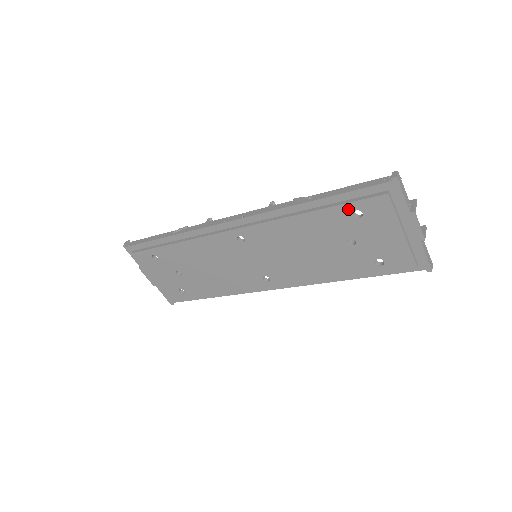
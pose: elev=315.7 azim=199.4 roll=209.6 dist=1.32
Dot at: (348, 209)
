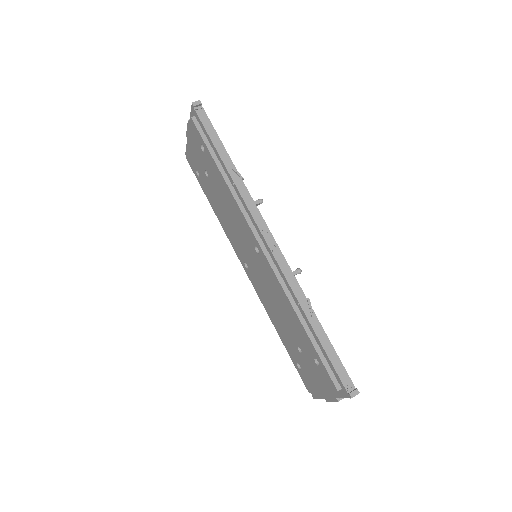
Dot at: (316, 356)
